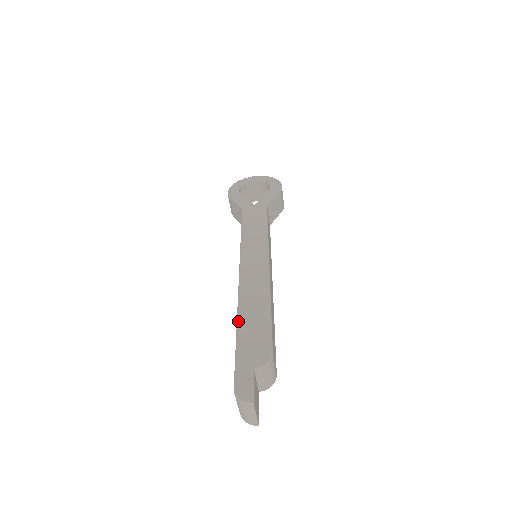
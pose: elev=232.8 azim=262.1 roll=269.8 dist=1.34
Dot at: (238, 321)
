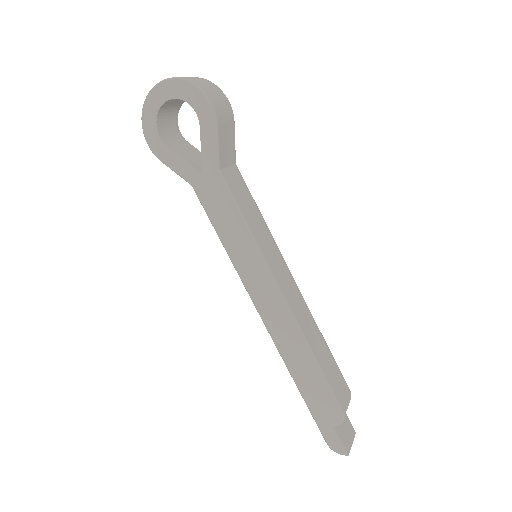
Dot at: (294, 380)
